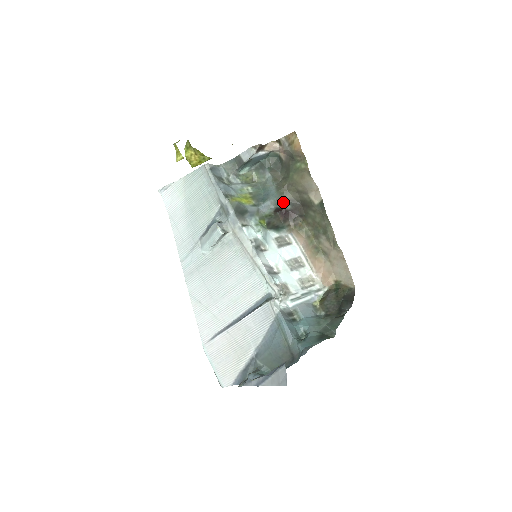
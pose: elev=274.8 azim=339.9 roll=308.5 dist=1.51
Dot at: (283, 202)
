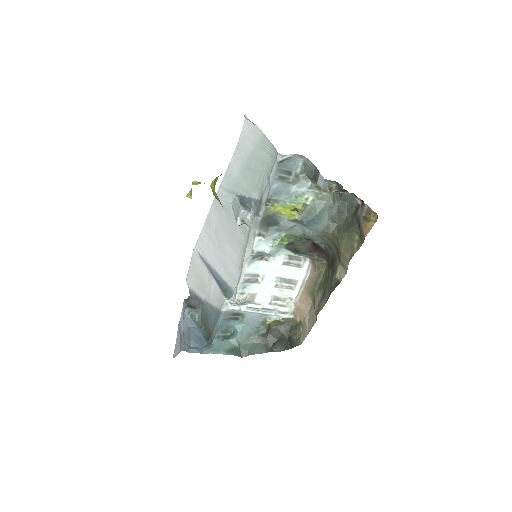
Dot at: (320, 241)
